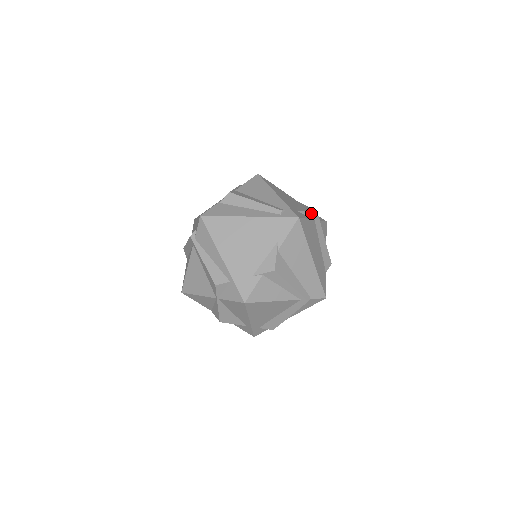
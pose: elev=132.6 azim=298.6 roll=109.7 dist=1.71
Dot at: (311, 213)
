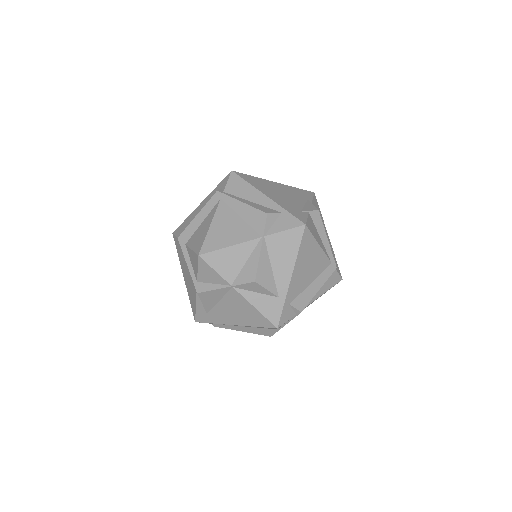
Dot at: occluded
